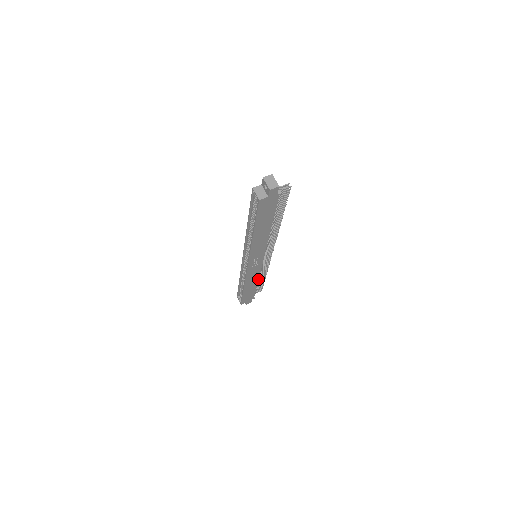
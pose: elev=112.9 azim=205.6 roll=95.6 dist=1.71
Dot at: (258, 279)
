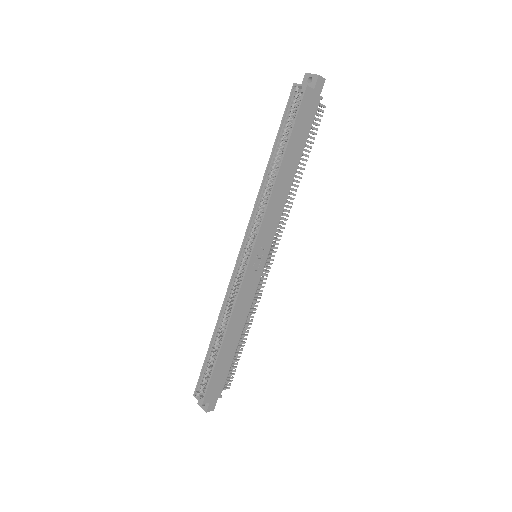
Dot at: (243, 325)
